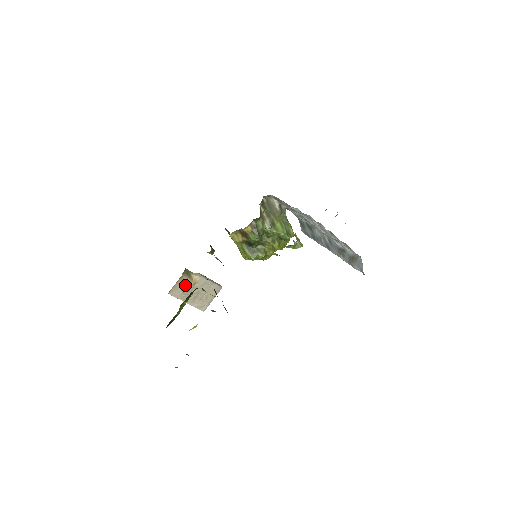
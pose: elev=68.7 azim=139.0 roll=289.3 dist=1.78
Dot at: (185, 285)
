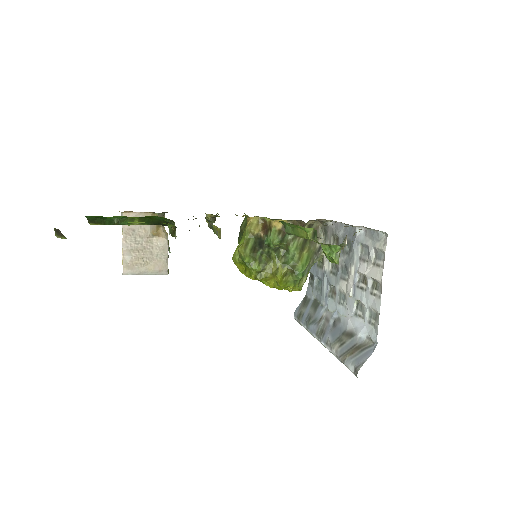
Dot at: (145, 225)
